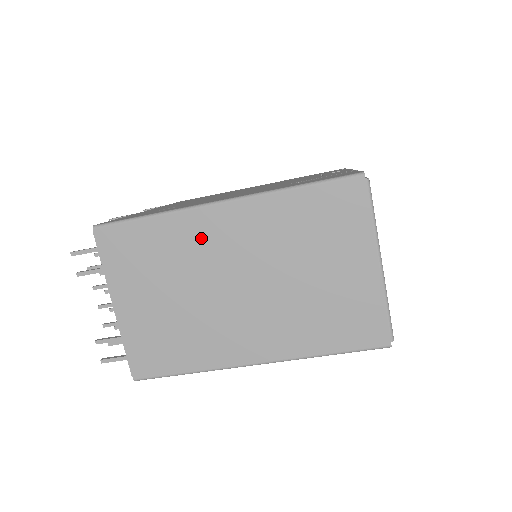
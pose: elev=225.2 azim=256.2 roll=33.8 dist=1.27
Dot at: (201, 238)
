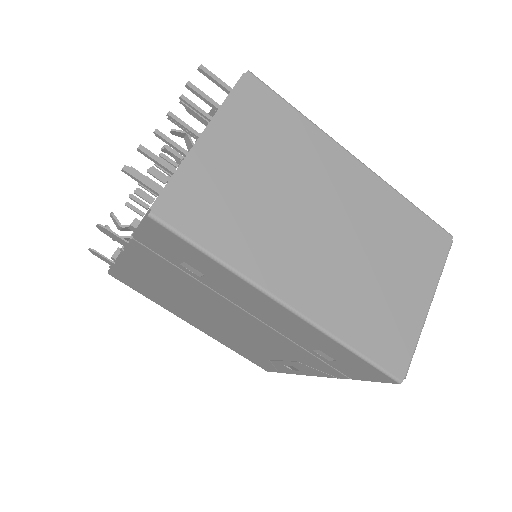
Dot at: (325, 165)
